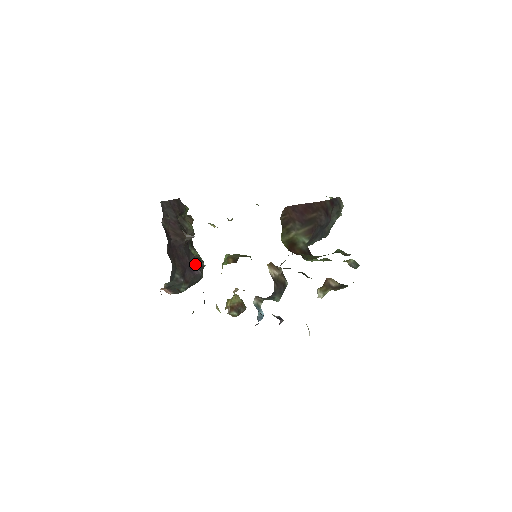
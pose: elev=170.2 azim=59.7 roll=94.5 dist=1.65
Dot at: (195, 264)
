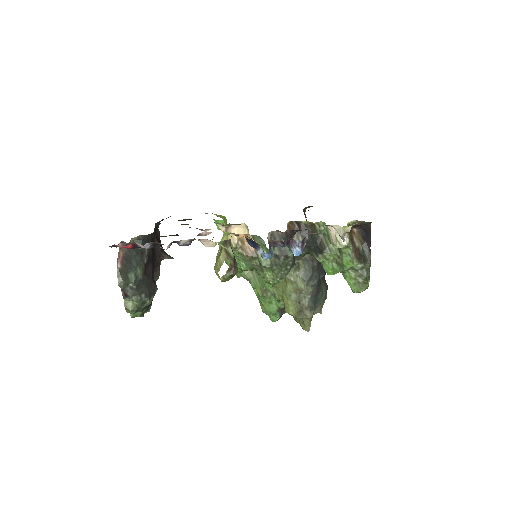
Dot at: occluded
